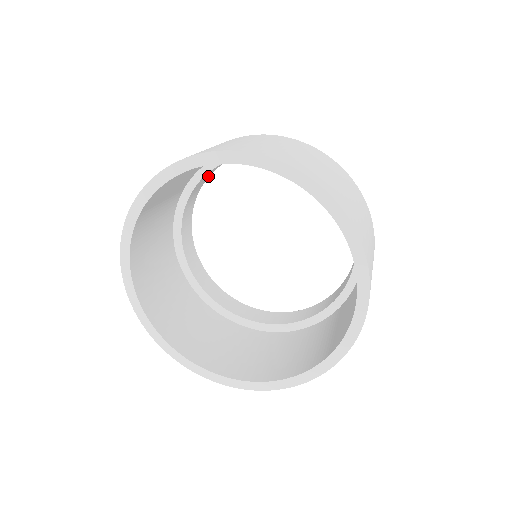
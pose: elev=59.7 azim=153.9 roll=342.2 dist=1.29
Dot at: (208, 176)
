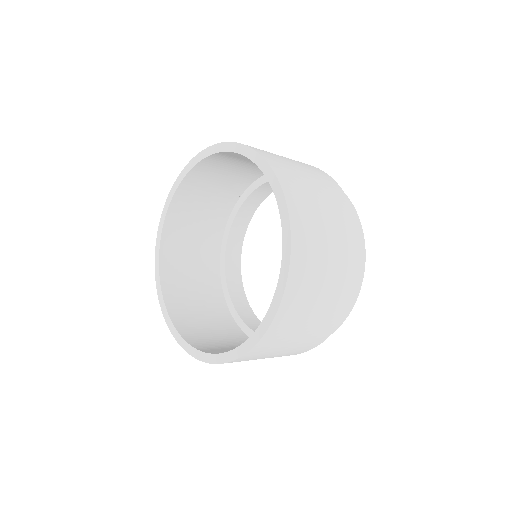
Dot at: occluded
